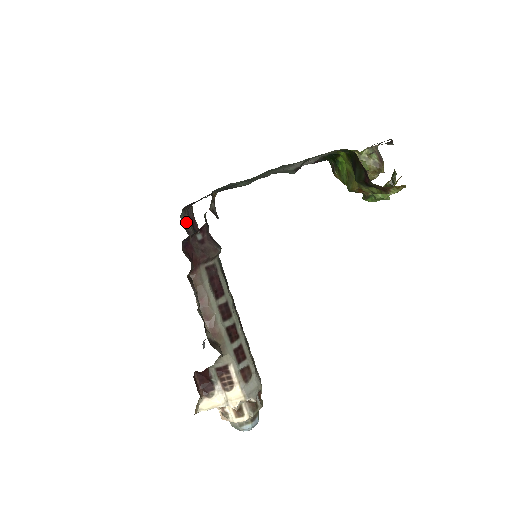
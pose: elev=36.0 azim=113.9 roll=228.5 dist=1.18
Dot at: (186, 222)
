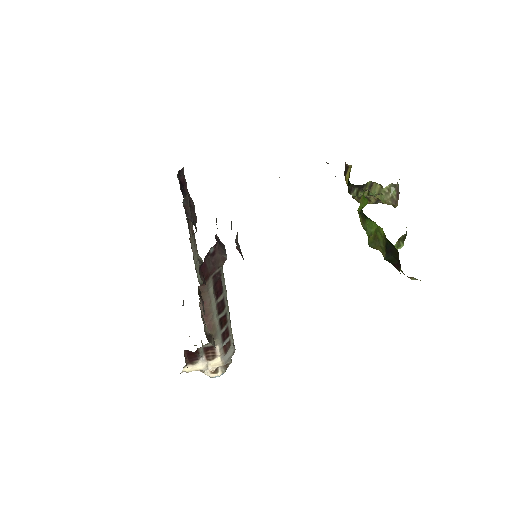
Dot at: (186, 203)
